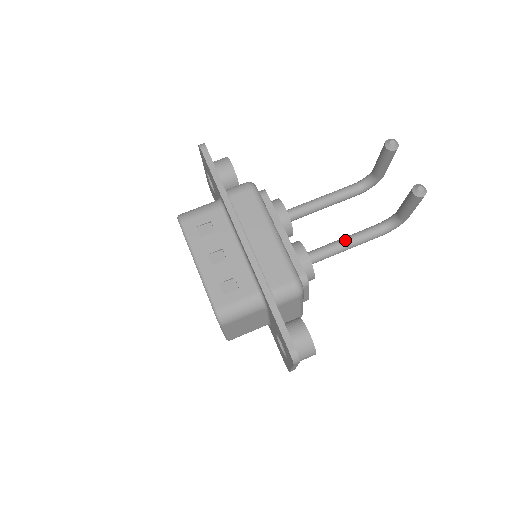
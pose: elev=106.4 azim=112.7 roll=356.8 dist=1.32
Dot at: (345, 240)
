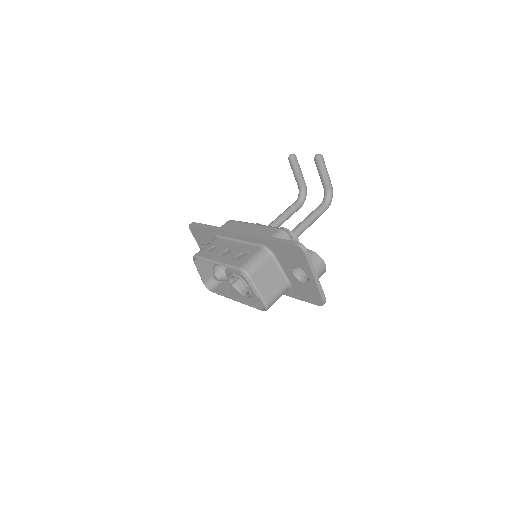
Dot at: (305, 218)
